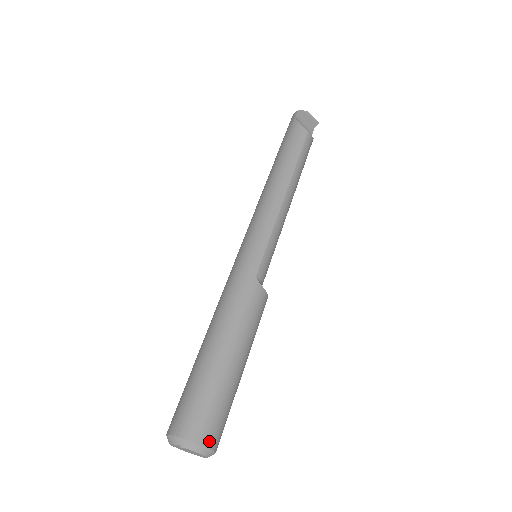
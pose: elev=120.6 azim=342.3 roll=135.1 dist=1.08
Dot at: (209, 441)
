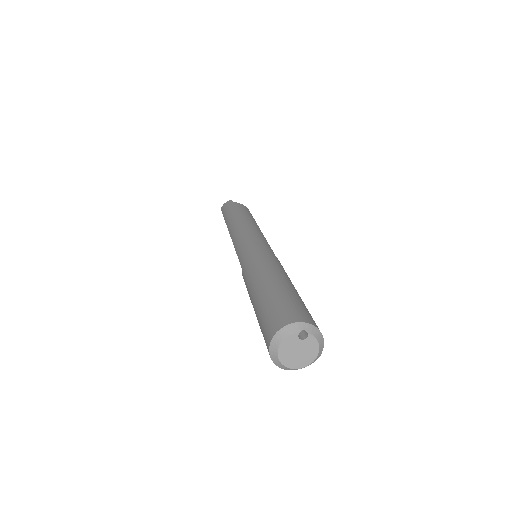
Dot at: (321, 334)
